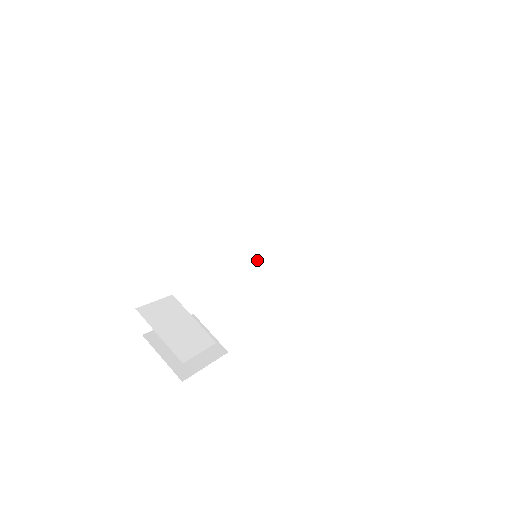
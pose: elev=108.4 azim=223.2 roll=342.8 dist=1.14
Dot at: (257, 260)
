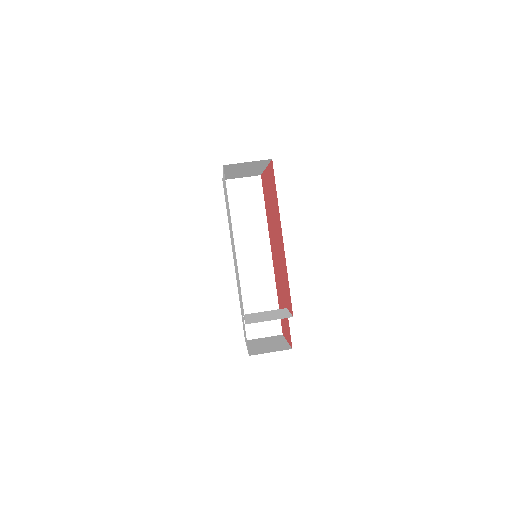
Dot at: (246, 274)
